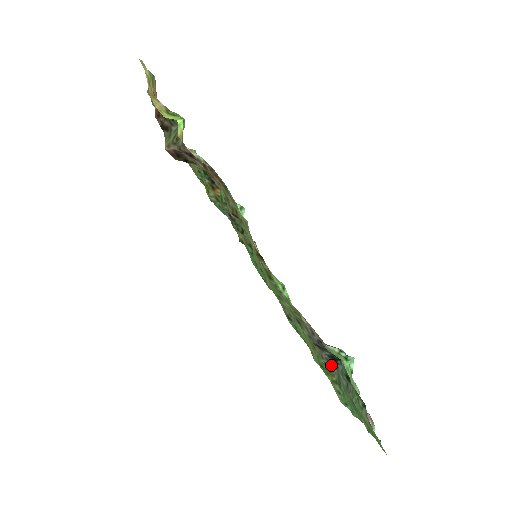
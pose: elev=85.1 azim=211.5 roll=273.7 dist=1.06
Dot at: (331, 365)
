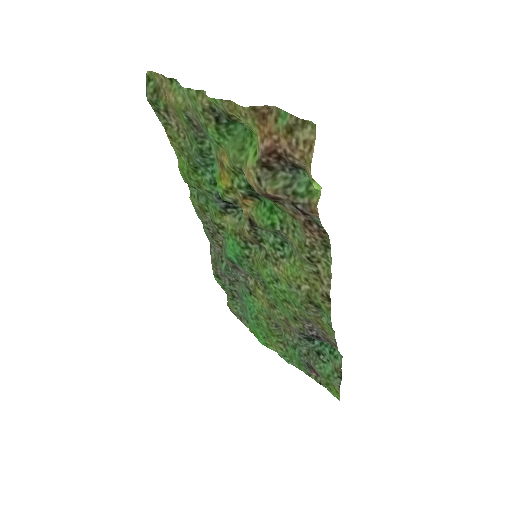
Dot at: (301, 342)
